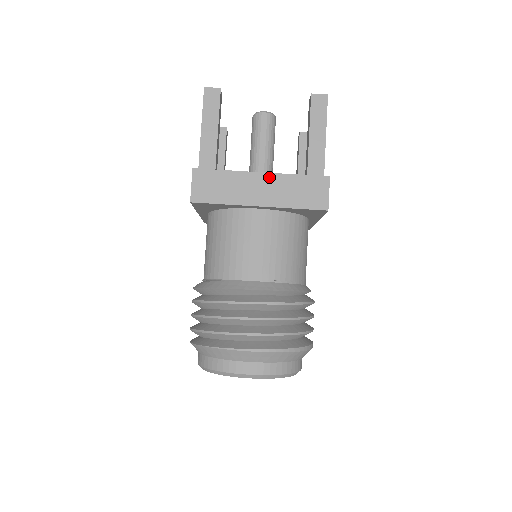
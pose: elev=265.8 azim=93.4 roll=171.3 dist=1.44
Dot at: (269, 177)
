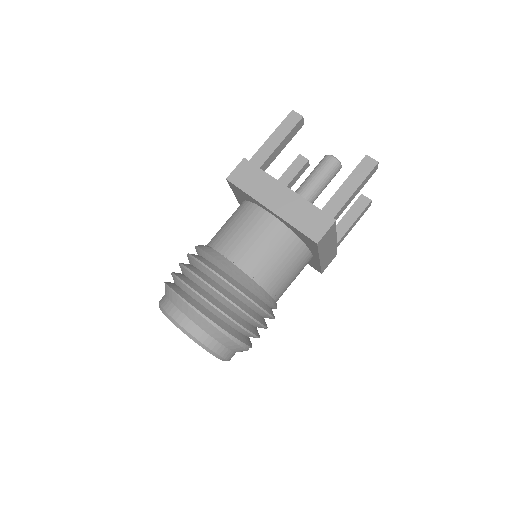
Dot at: (291, 194)
